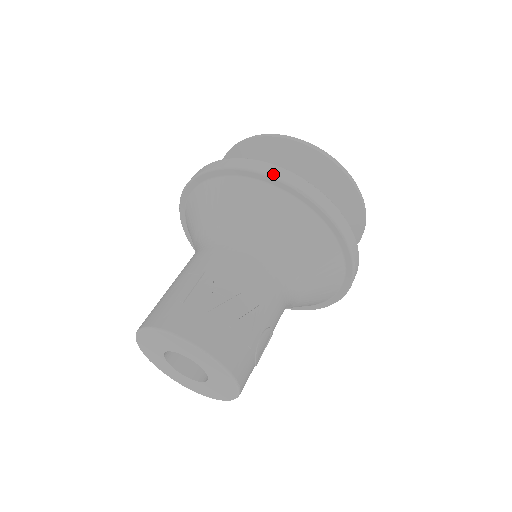
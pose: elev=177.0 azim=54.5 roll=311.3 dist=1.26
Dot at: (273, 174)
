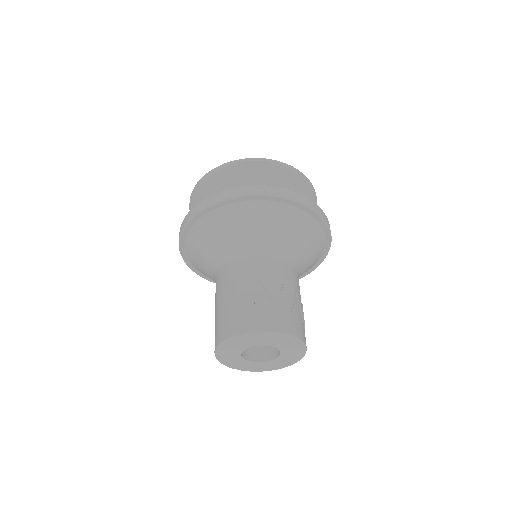
Dot at: (276, 194)
